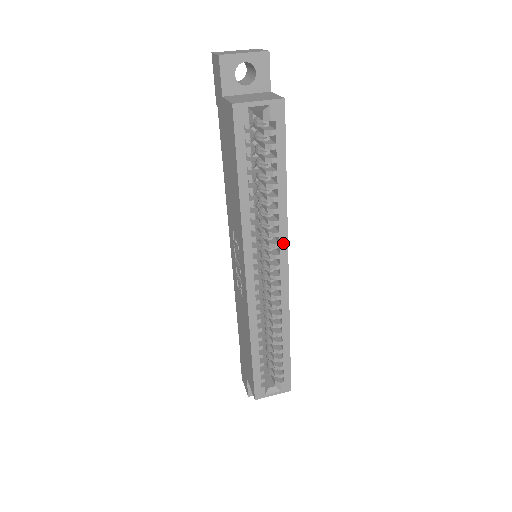
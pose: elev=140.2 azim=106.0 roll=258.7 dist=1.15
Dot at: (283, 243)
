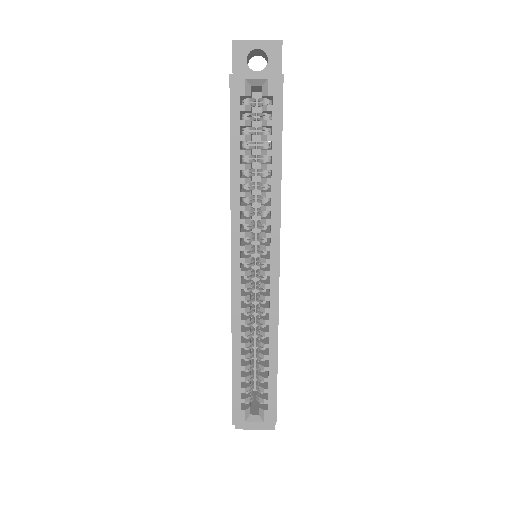
Dot at: (275, 233)
